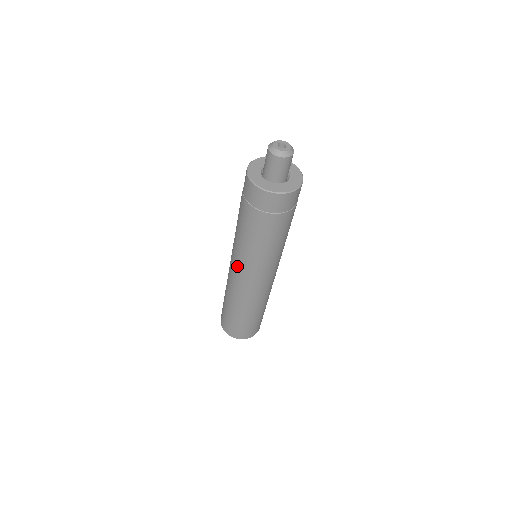
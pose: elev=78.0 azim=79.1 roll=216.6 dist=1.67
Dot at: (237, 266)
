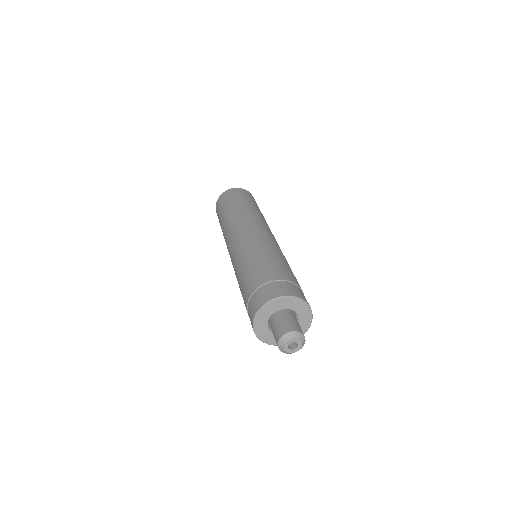
Dot at: occluded
